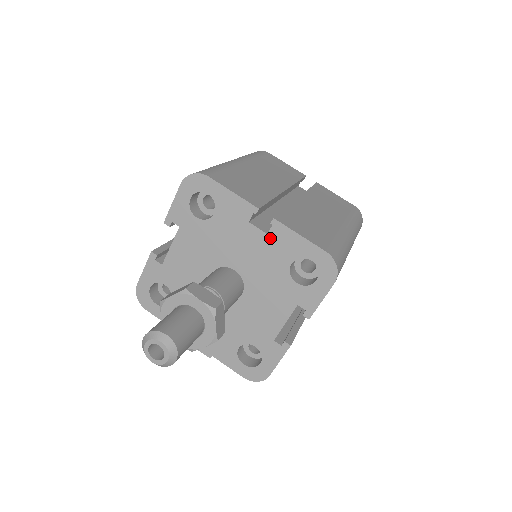
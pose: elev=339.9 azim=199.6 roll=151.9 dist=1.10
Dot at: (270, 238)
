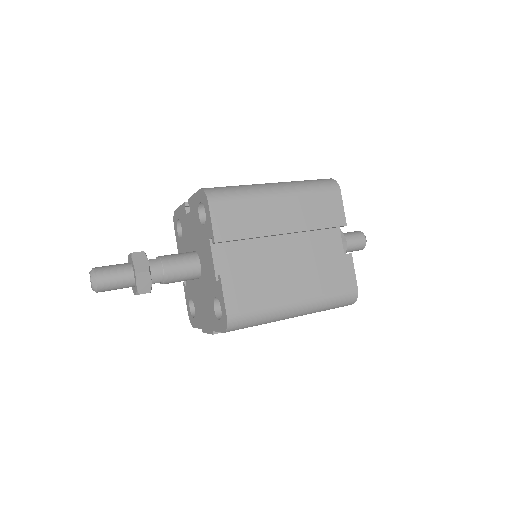
Dot at: (191, 212)
